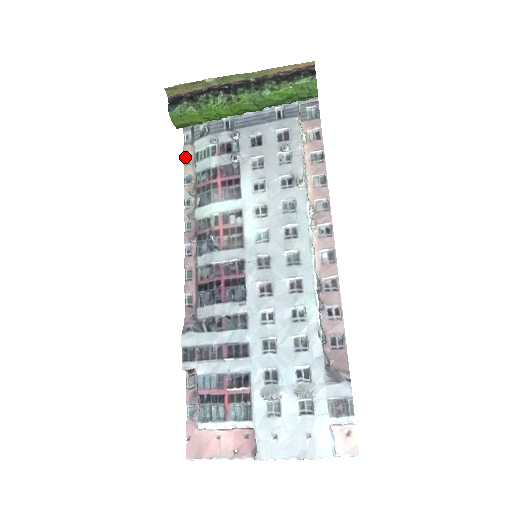
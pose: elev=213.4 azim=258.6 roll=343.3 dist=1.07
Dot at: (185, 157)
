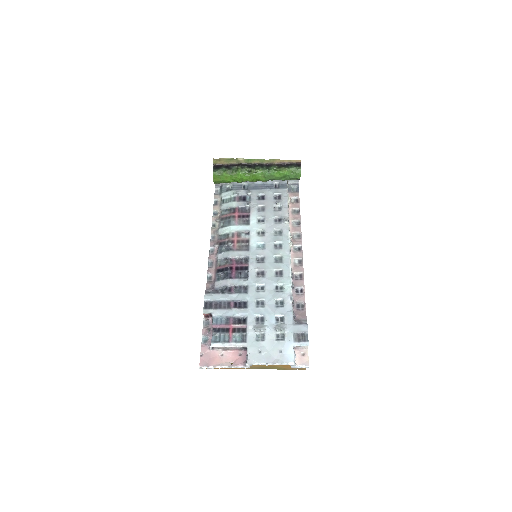
Dot at: (214, 201)
